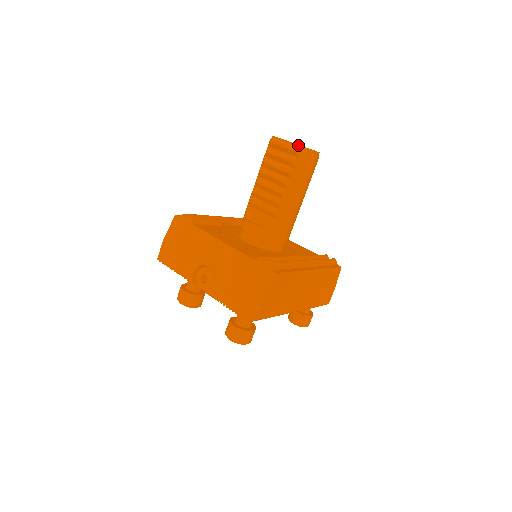
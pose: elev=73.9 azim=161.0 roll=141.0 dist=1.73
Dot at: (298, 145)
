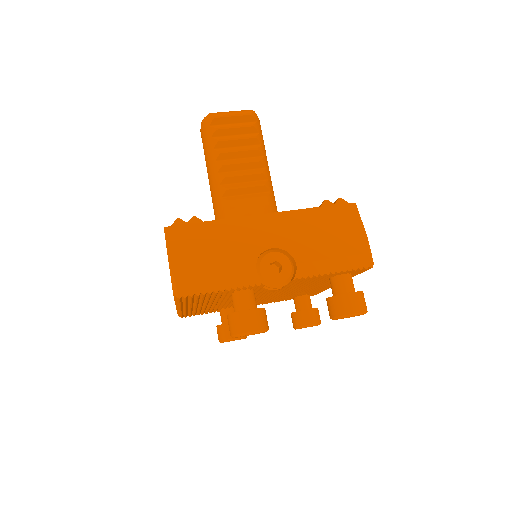
Dot at: (247, 110)
